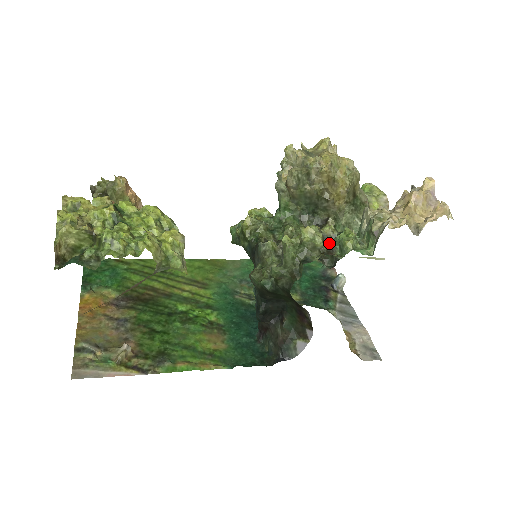
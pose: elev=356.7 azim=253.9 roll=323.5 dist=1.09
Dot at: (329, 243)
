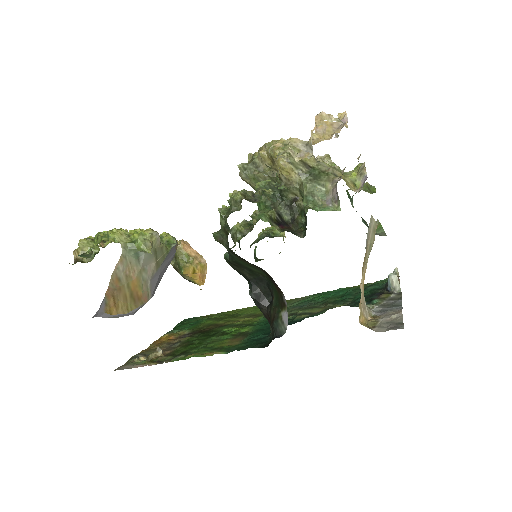
Dot at: (256, 198)
